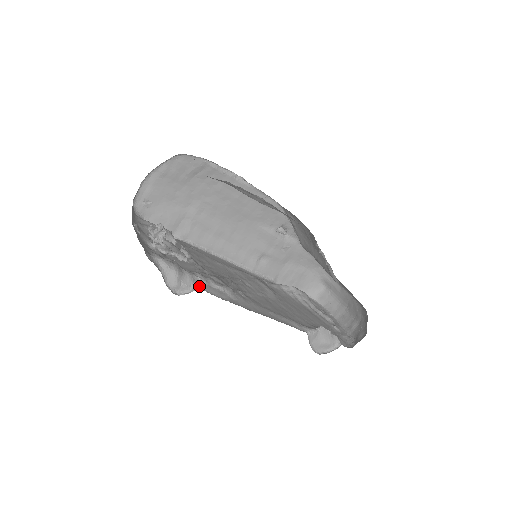
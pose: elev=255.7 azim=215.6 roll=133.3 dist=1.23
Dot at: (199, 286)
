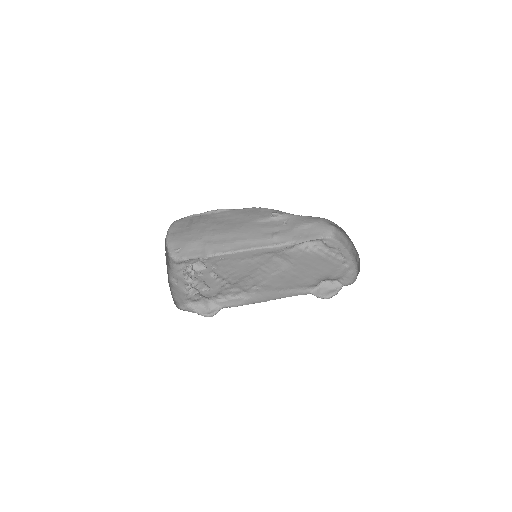
Dot at: (222, 305)
